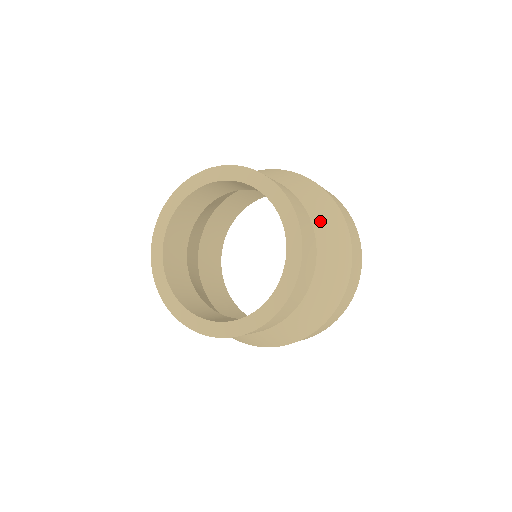
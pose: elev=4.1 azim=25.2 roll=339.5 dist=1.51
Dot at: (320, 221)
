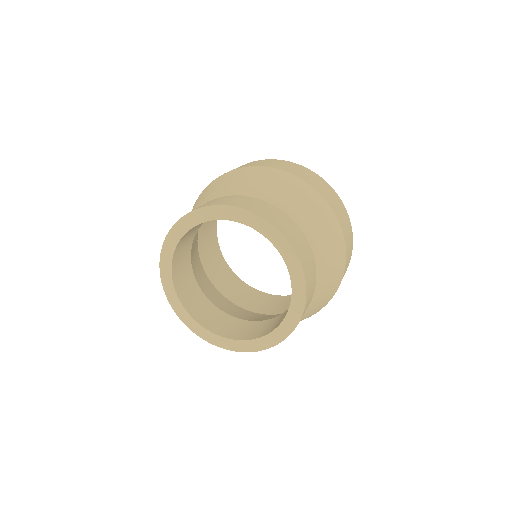
Dot at: (313, 307)
